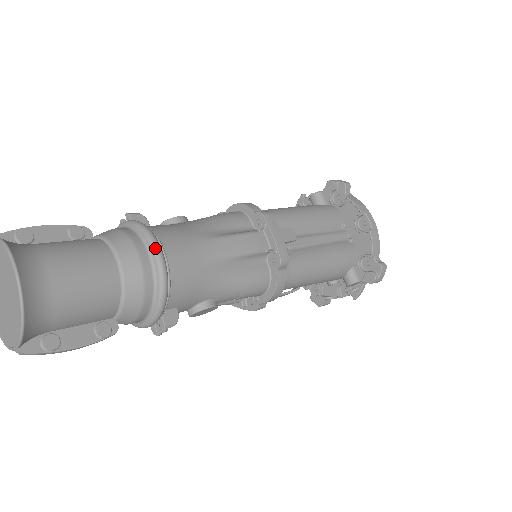
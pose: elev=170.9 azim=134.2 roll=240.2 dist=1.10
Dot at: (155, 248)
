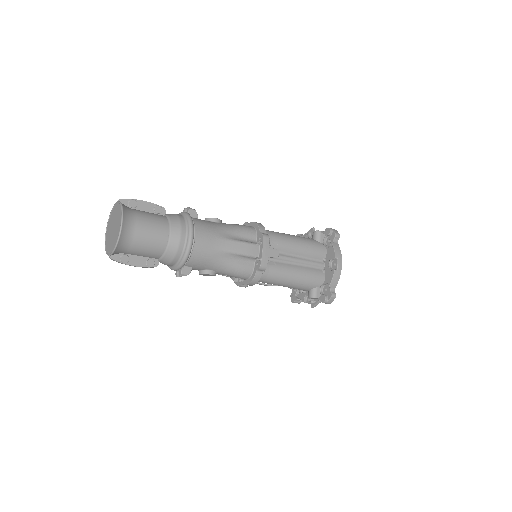
Dot at: (190, 234)
